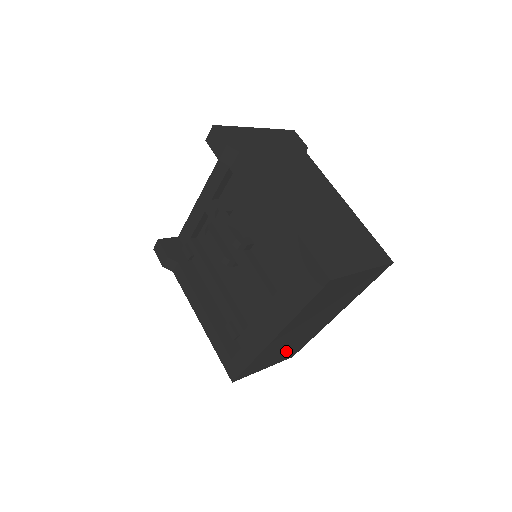
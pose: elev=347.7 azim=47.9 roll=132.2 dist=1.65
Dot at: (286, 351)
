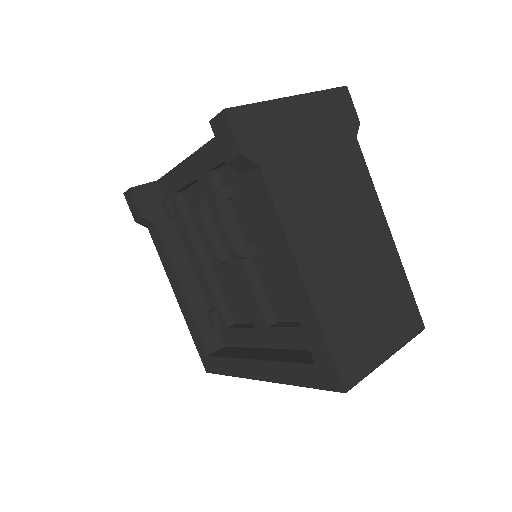
Dot at: occluded
